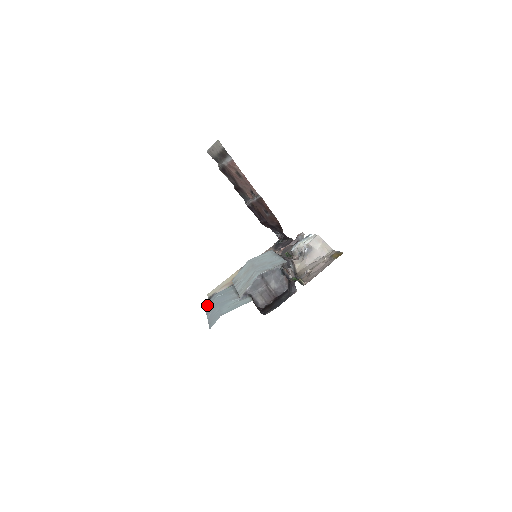
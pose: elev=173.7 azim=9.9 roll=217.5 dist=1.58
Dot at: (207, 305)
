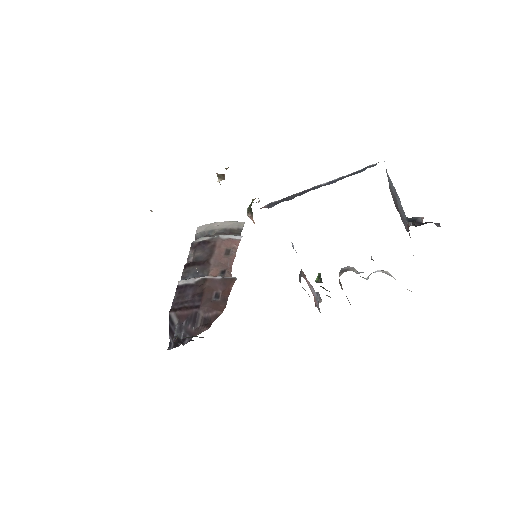
Dot at: occluded
